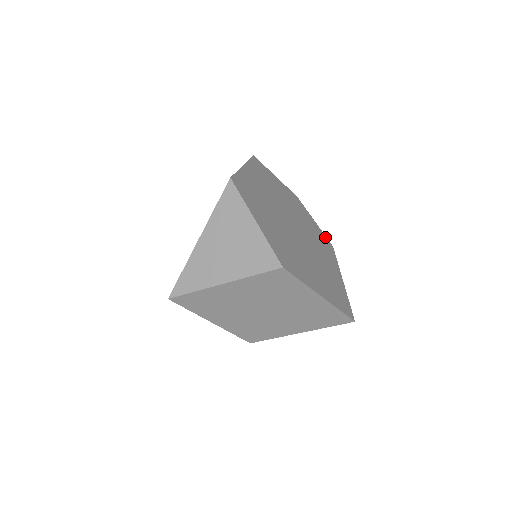
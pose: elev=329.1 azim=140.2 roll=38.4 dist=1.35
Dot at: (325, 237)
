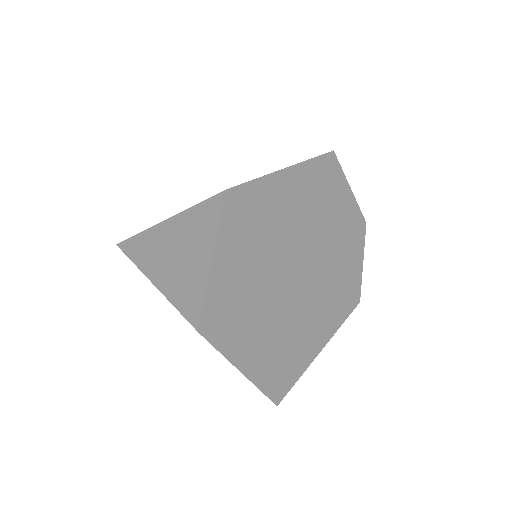
Dot at: (358, 287)
